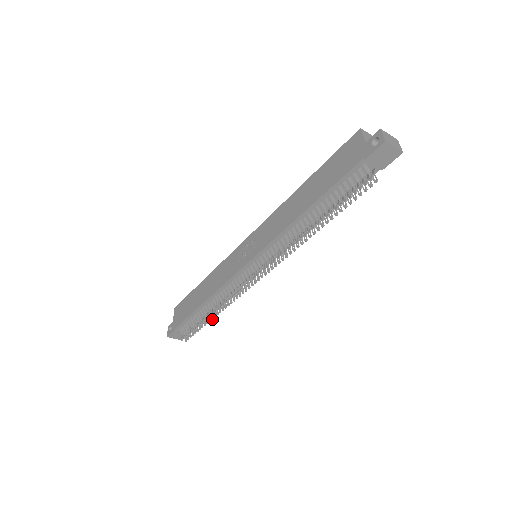
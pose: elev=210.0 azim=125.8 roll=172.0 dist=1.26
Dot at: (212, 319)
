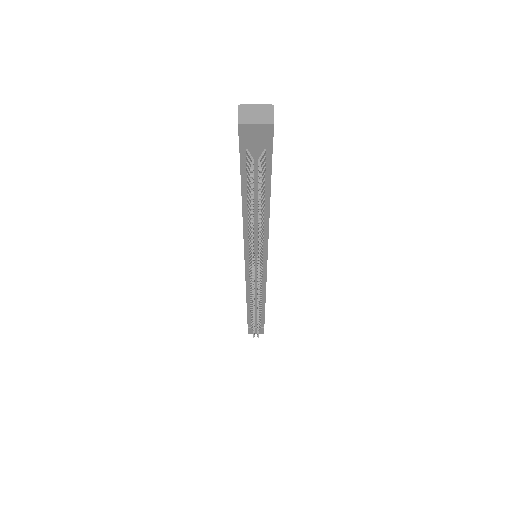
Dot at: (258, 319)
